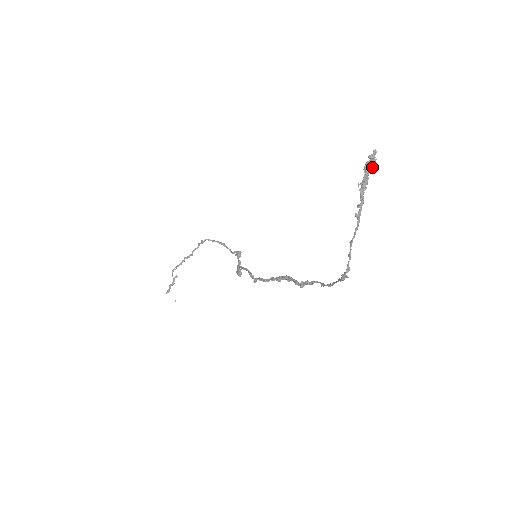
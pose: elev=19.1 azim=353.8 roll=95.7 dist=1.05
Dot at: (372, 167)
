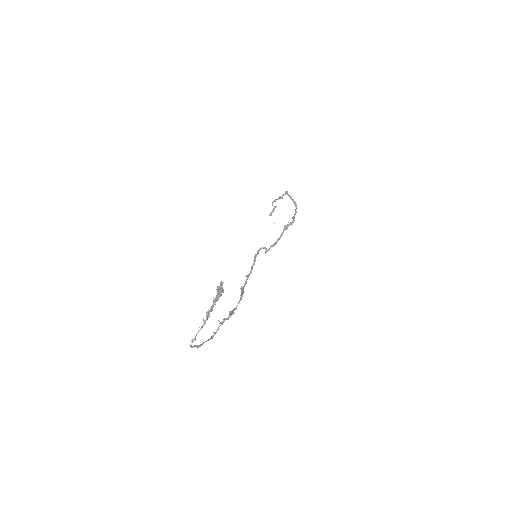
Dot at: (220, 291)
